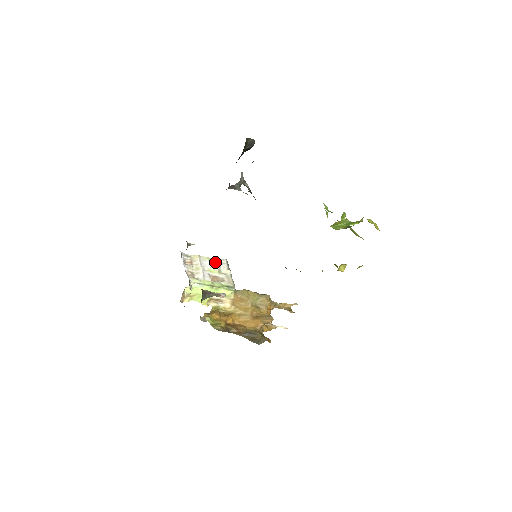
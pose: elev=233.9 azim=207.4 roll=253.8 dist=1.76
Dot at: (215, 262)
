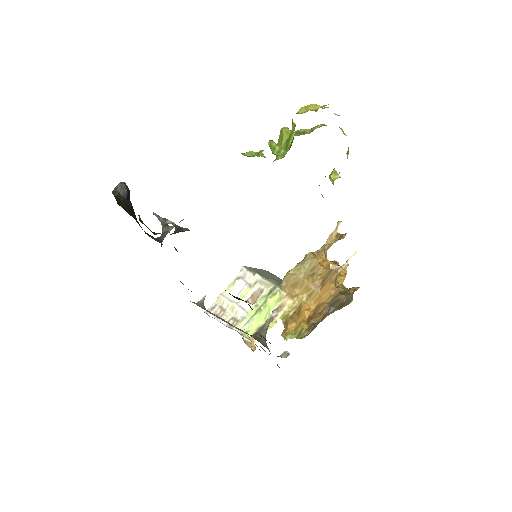
Dot at: (238, 282)
